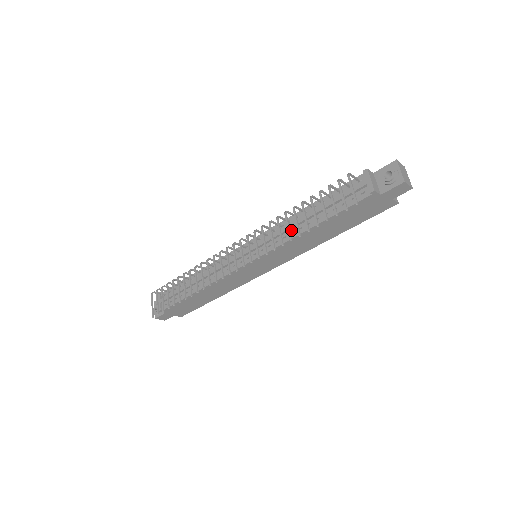
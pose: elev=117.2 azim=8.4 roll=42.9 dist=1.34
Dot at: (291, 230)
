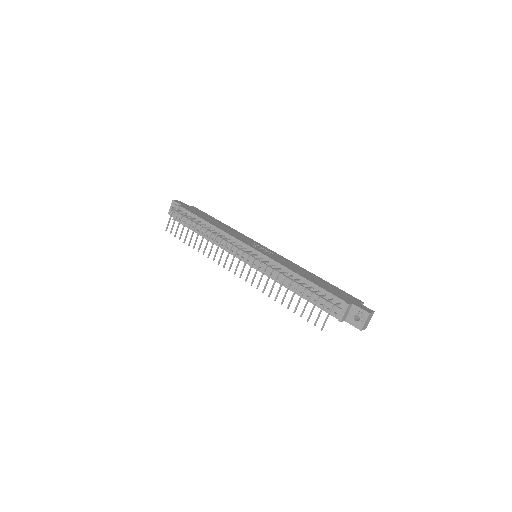
Dot at: occluded
